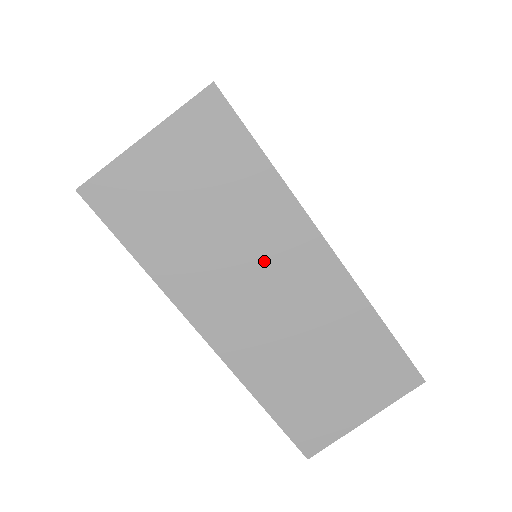
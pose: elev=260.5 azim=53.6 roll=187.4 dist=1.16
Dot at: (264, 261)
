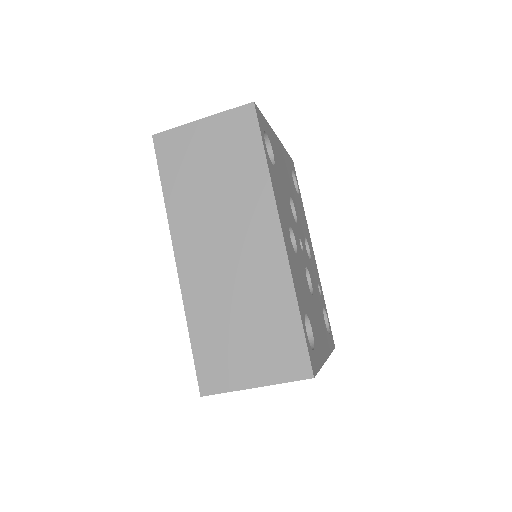
Dot at: (236, 224)
